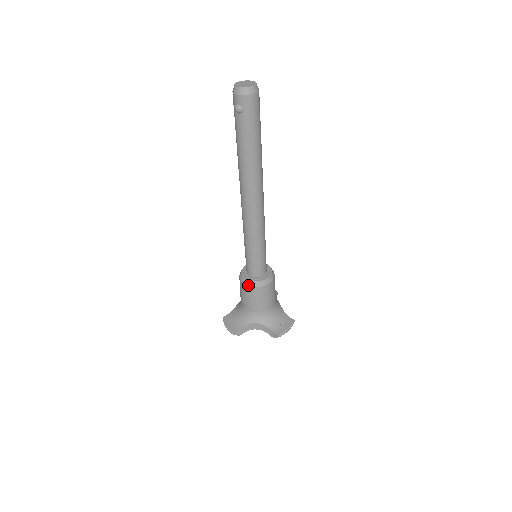
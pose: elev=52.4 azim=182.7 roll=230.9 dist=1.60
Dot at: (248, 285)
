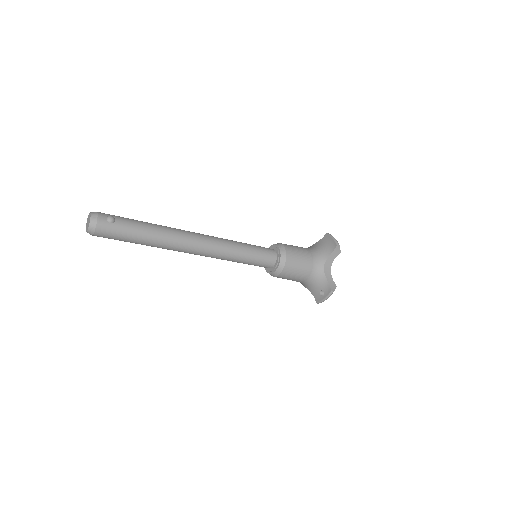
Dot at: occluded
